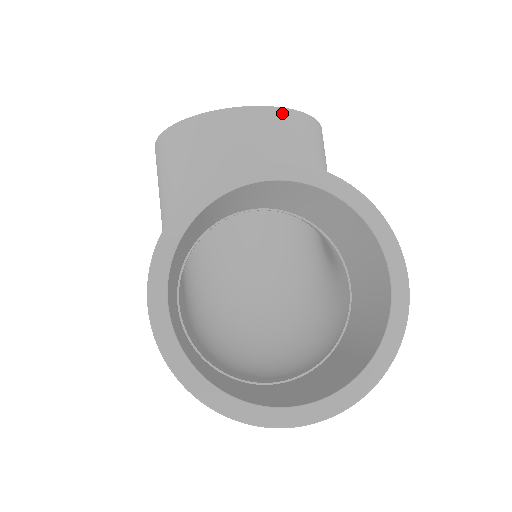
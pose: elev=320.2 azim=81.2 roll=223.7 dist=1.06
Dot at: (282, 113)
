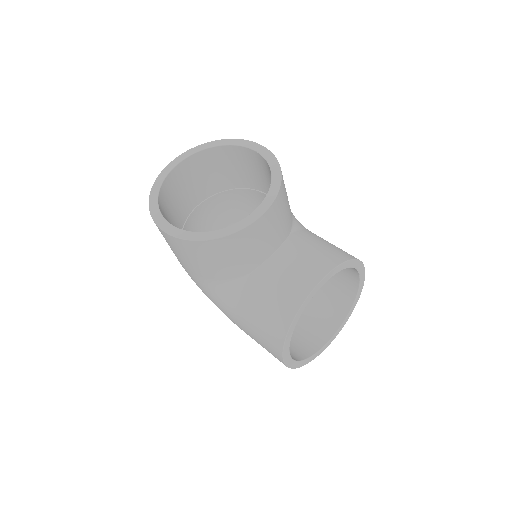
Dot at: (278, 198)
